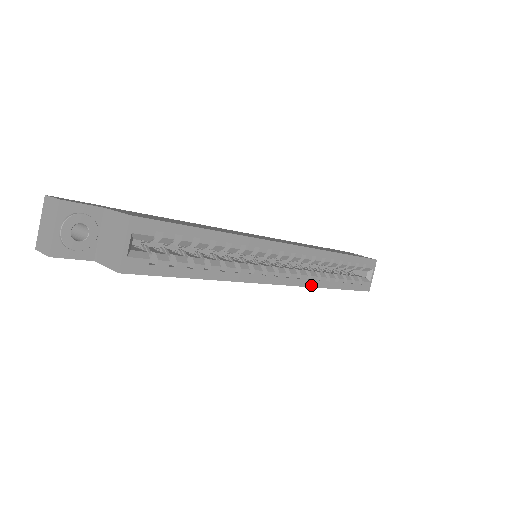
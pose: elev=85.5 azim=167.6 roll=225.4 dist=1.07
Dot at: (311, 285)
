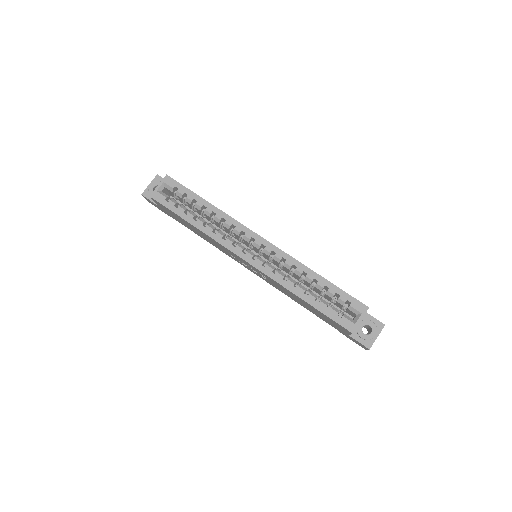
Dot at: (276, 279)
